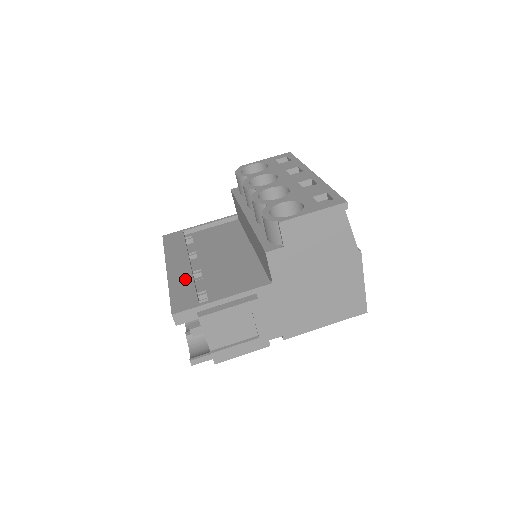
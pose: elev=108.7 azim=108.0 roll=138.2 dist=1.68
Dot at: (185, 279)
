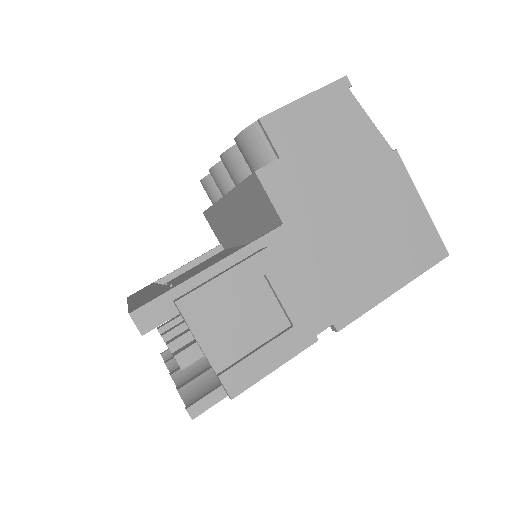
Dot at: (153, 291)
